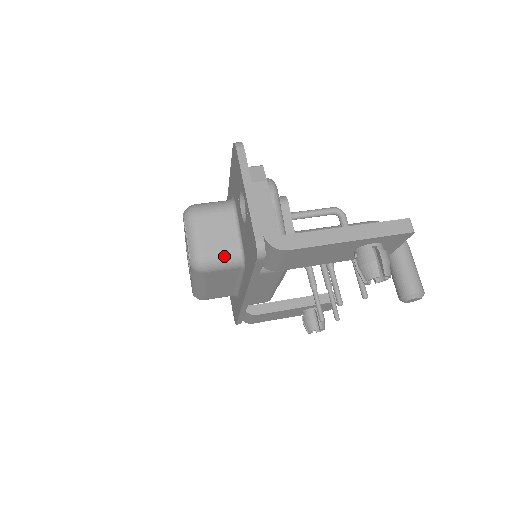
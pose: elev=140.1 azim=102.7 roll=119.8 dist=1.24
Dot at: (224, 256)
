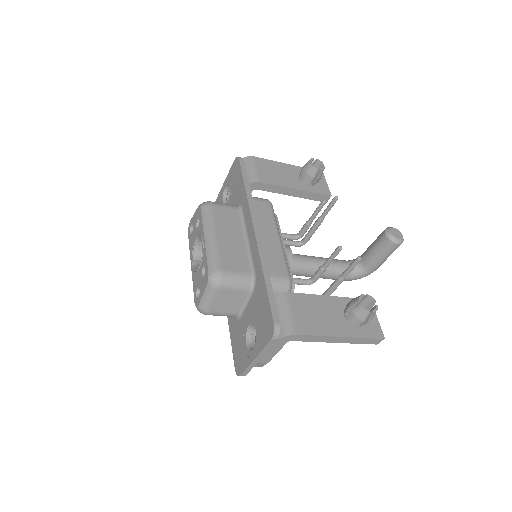
Dot at: occluded
